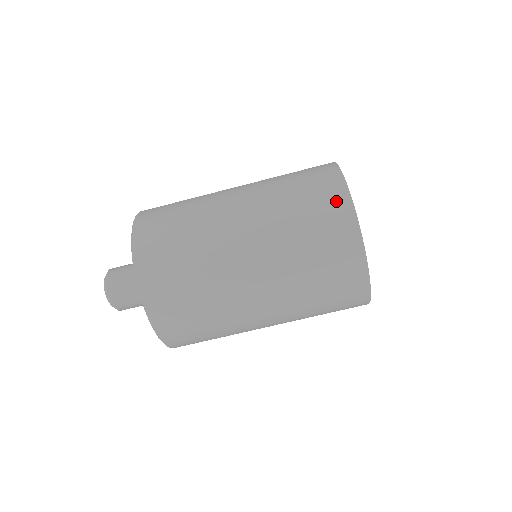
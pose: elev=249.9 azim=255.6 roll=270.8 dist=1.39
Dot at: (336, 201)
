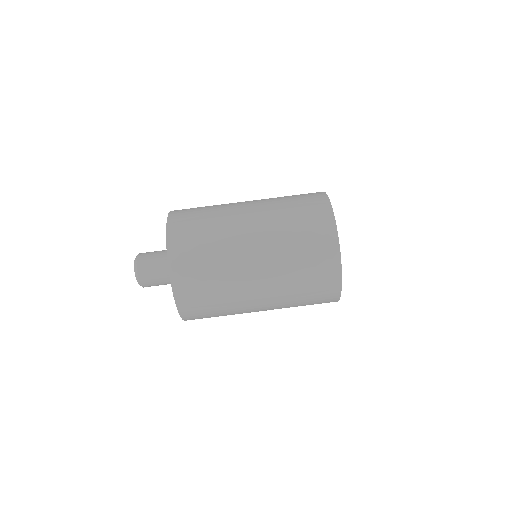
Dot at: (330, 262)
